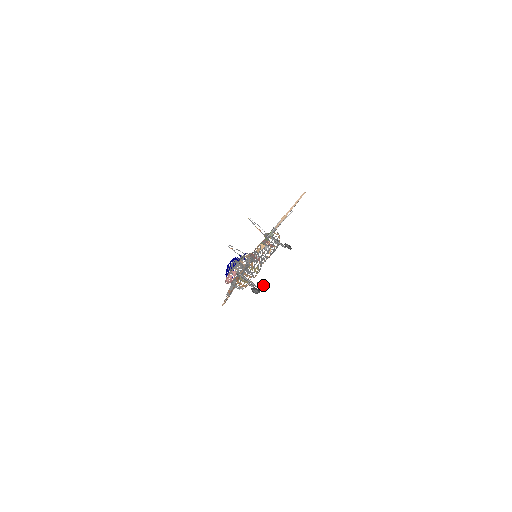
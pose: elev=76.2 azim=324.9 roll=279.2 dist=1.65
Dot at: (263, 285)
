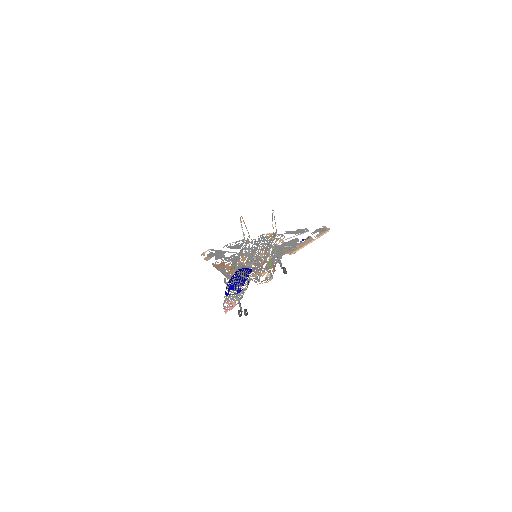
Dot at: (247, 314)
